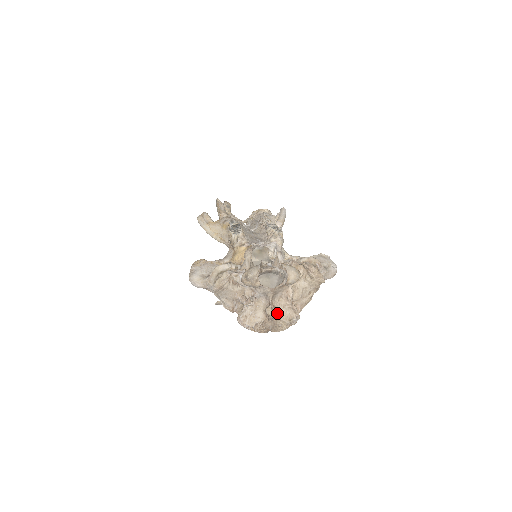
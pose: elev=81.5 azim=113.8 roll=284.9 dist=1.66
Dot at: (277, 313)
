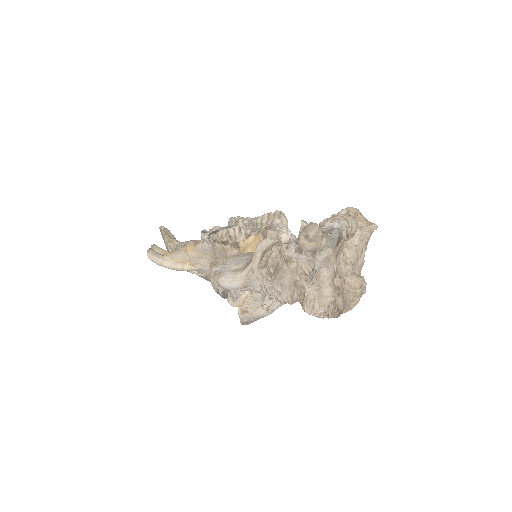
Dot at: (344, 284)
